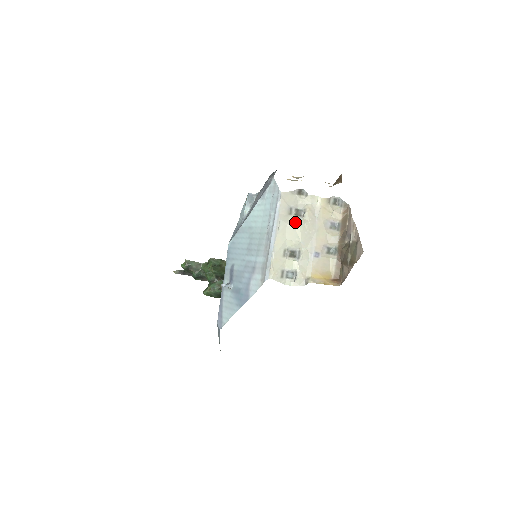
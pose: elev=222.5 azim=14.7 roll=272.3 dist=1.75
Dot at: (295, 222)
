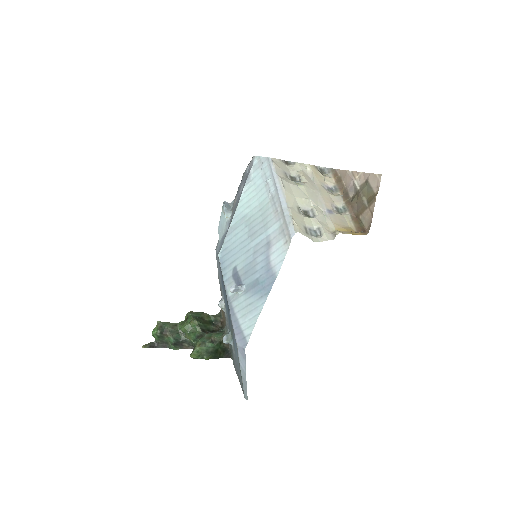
Dot at: (296, 183)
